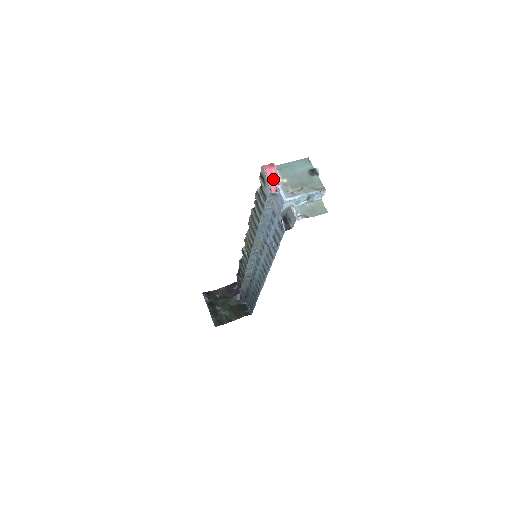
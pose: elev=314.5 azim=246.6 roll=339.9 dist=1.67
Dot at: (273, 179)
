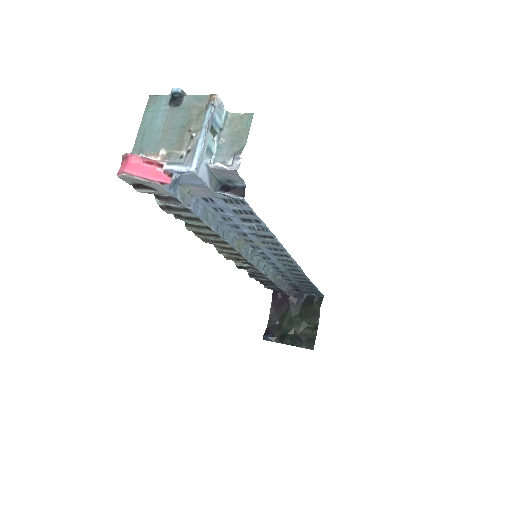
Dot at: (148, 170)
